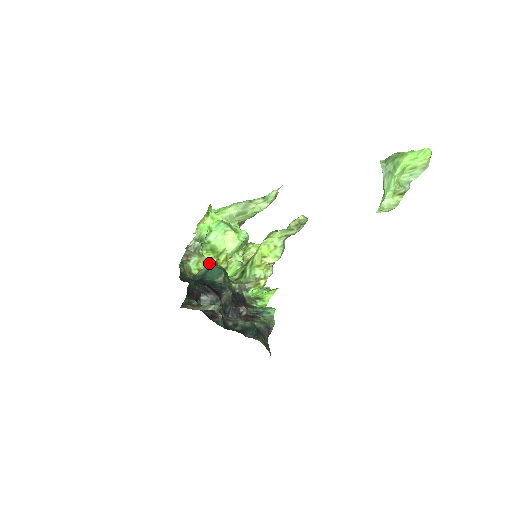
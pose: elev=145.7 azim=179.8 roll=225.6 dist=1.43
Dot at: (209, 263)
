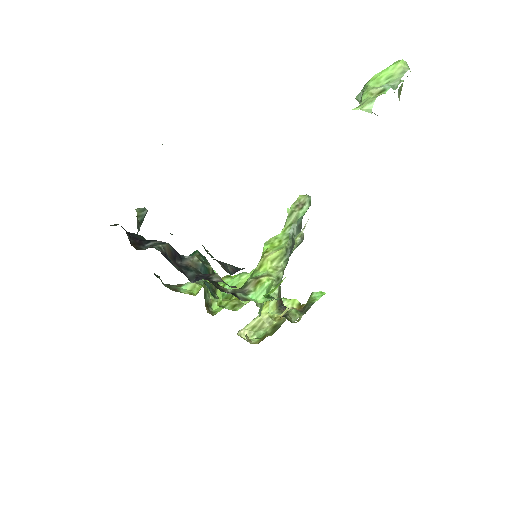
Dot at: occluded
